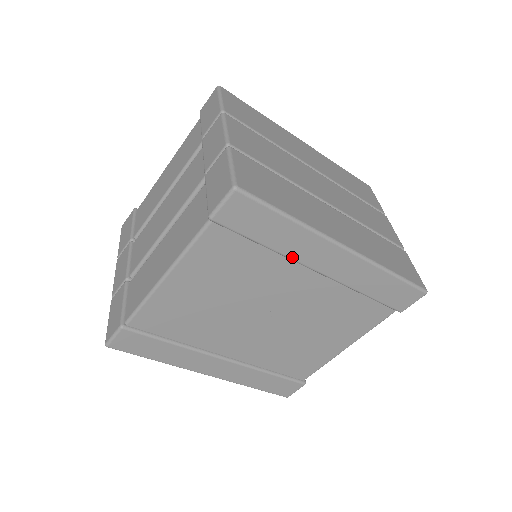
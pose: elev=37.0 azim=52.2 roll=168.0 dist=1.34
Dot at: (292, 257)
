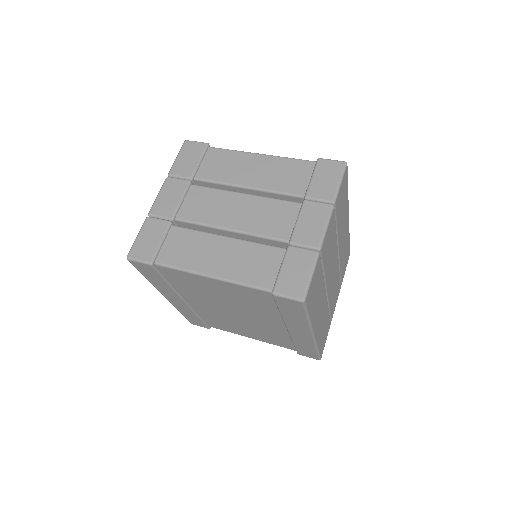
Dot at: (285, 321)
